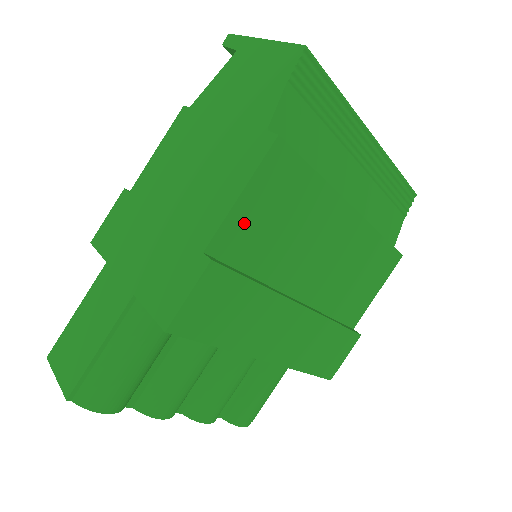
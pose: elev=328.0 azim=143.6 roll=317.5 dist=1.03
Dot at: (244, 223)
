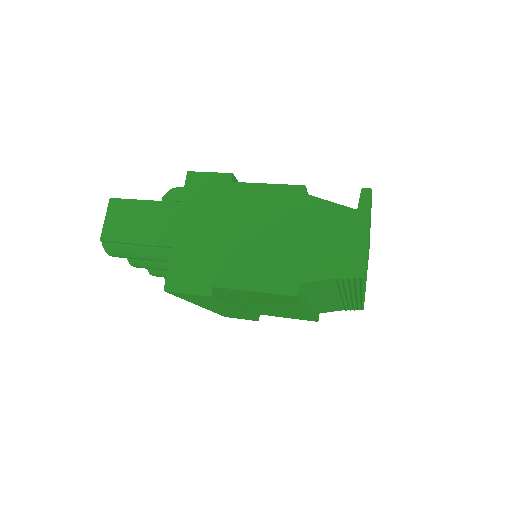
Dot at: (245, 292)
